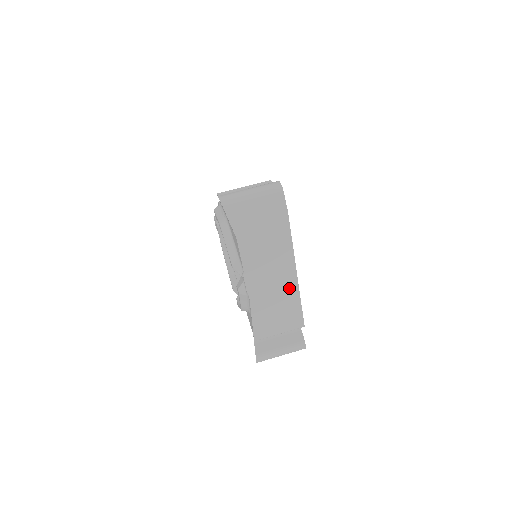
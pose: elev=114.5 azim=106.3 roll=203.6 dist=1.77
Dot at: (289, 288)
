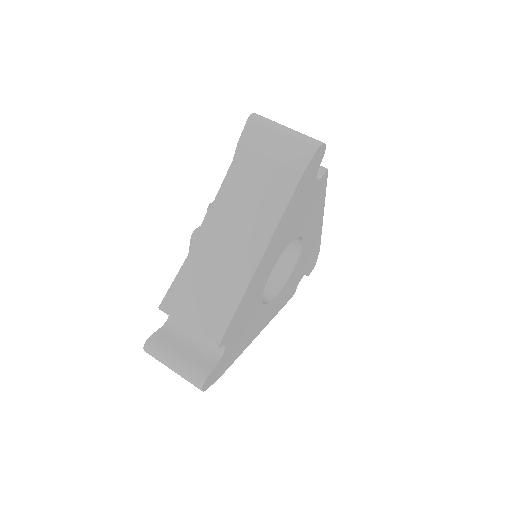
Dot at: (239, 273)
